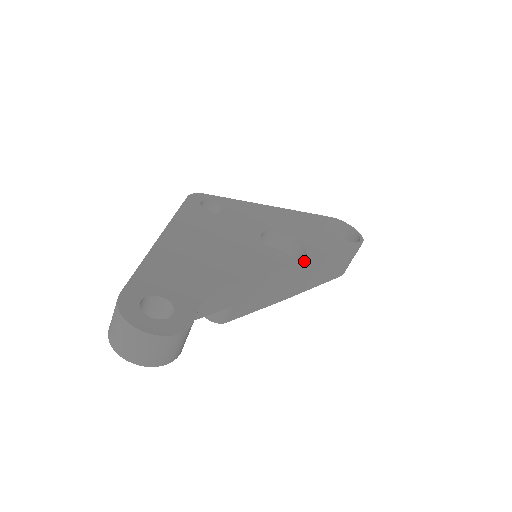
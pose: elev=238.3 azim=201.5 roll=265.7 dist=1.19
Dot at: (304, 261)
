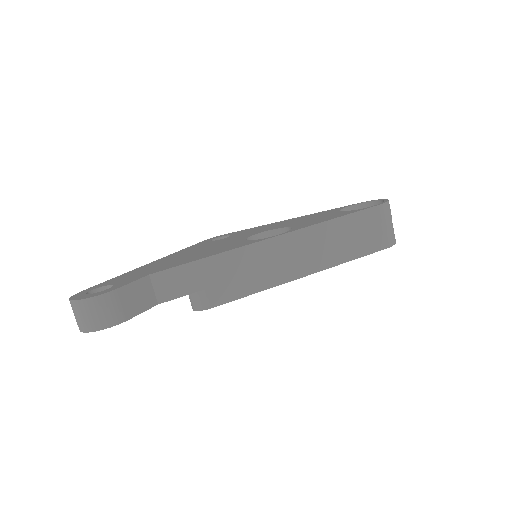
Dot at: (279, 235)
